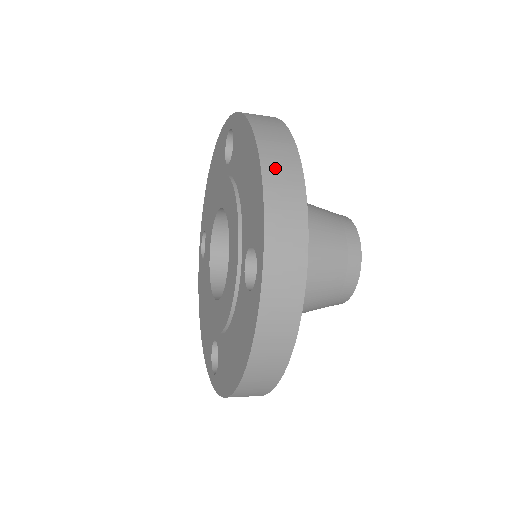
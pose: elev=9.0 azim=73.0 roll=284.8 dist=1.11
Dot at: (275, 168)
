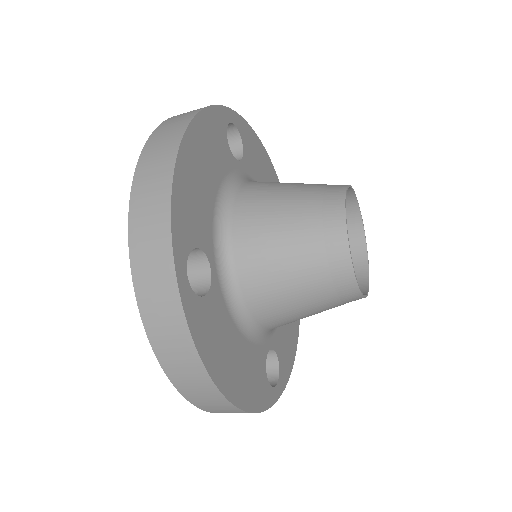
Dot at: (148, 168)
